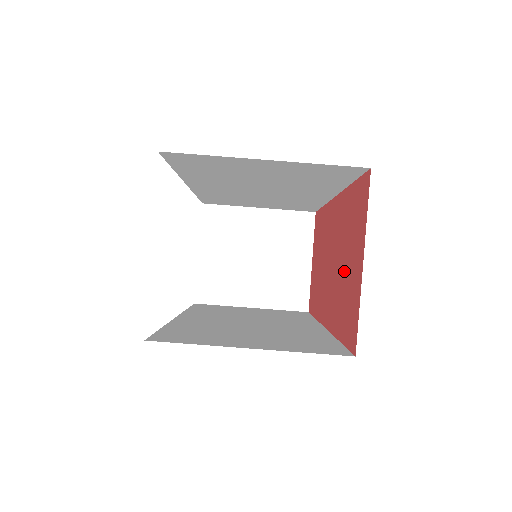
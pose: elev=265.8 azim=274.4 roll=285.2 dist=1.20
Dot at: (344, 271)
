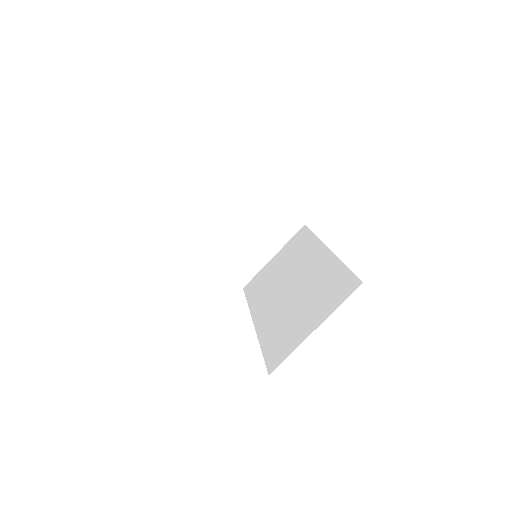
Dot at: occluded
